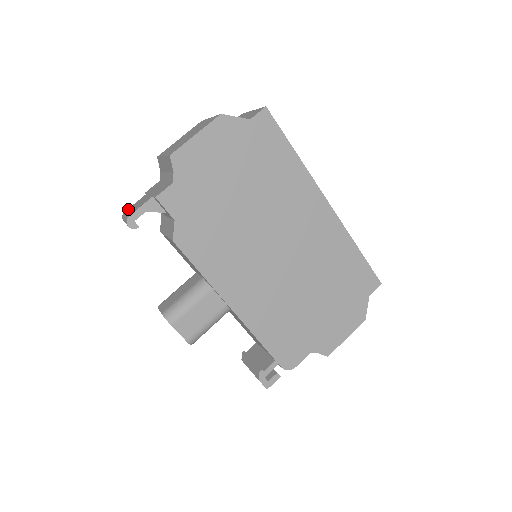
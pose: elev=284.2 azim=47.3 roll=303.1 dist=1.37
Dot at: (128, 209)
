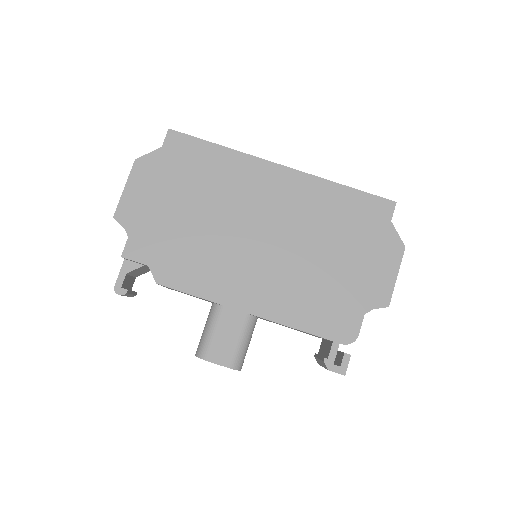
Dot at: occluded
